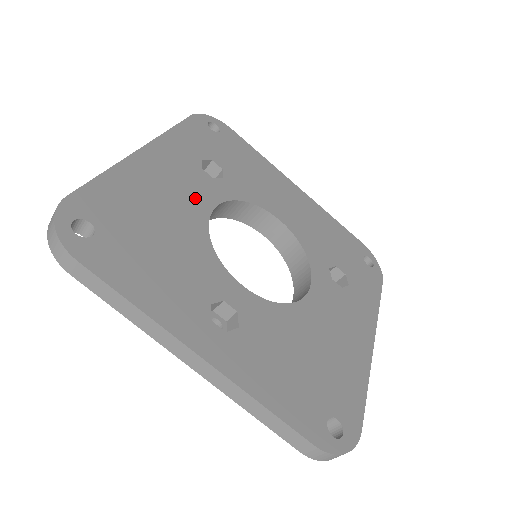
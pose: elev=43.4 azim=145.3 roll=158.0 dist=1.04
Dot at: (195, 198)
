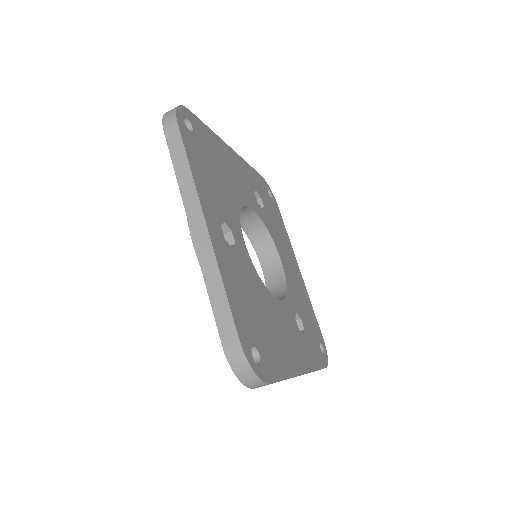
Dot at: (244, 192)
